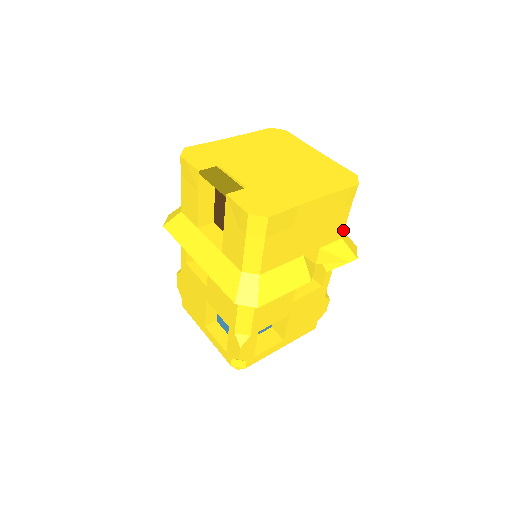
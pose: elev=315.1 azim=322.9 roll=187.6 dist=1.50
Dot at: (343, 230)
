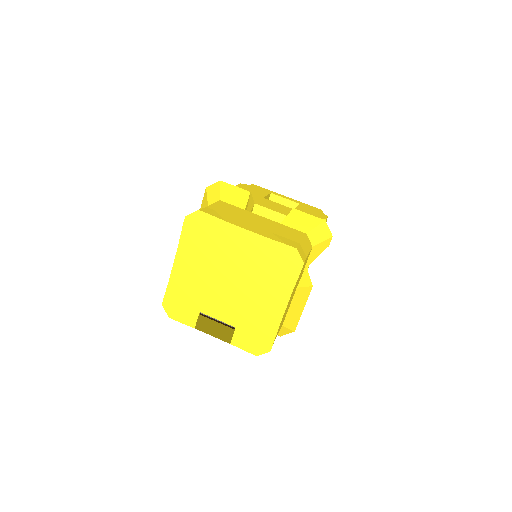
Dot at: (310, 250)
